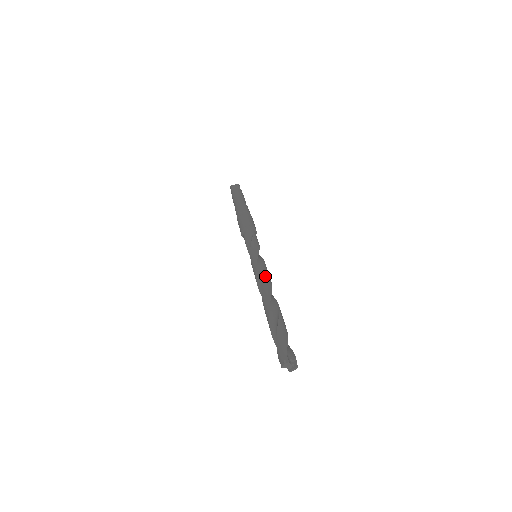
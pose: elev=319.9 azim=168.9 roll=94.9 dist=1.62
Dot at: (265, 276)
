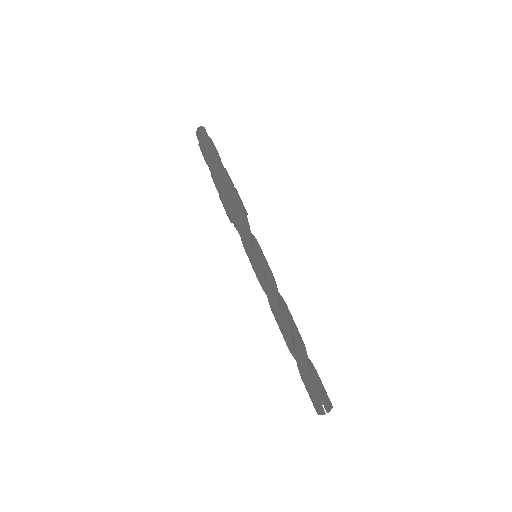
Dot at: (268, 297)
